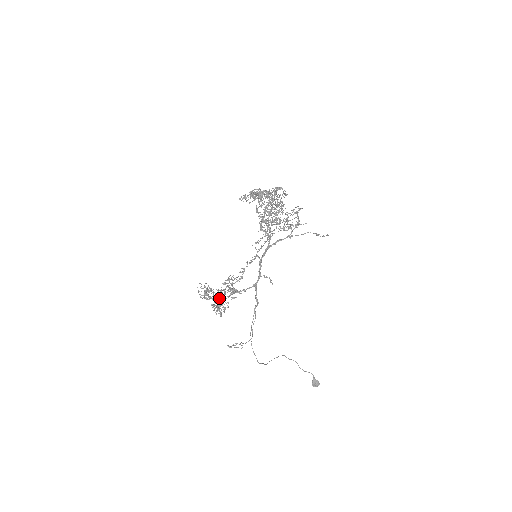
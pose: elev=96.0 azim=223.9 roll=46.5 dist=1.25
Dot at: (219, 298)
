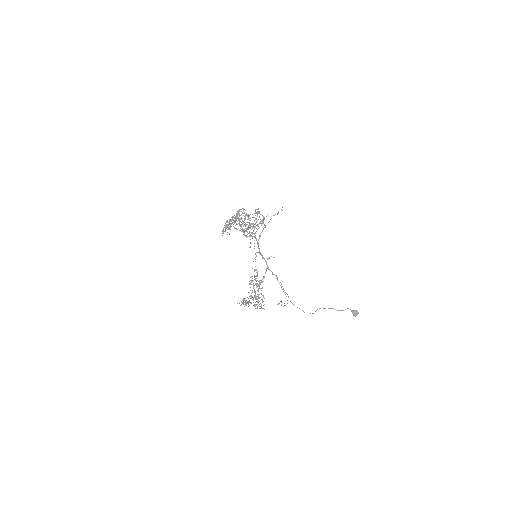
Dot at: occluded
